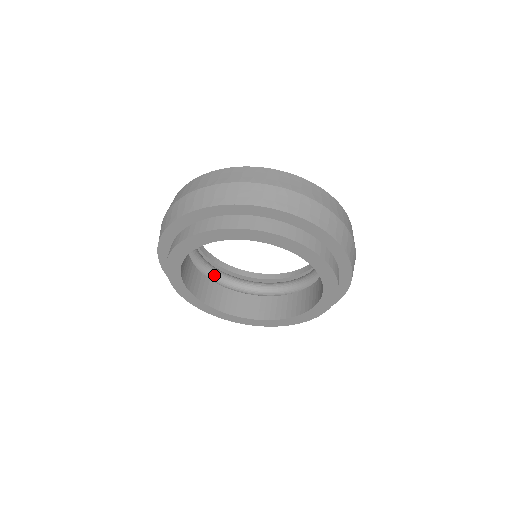
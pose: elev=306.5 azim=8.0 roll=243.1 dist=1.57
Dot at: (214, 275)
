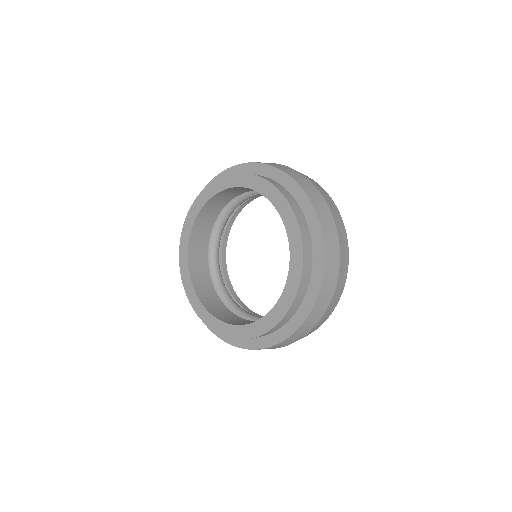
Dot at: (233, 307)
